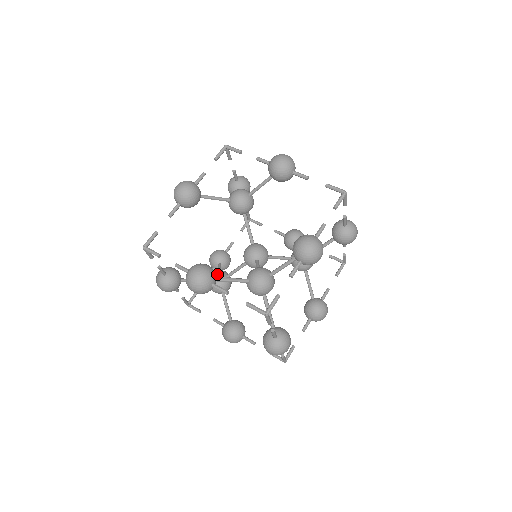
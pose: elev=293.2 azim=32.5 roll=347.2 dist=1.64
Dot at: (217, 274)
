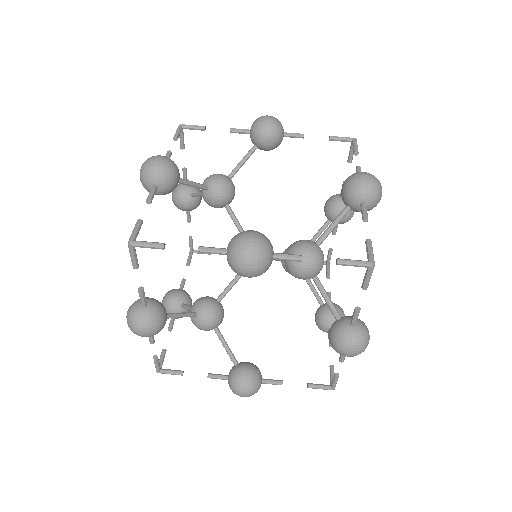
Dot at: (205, 300)
